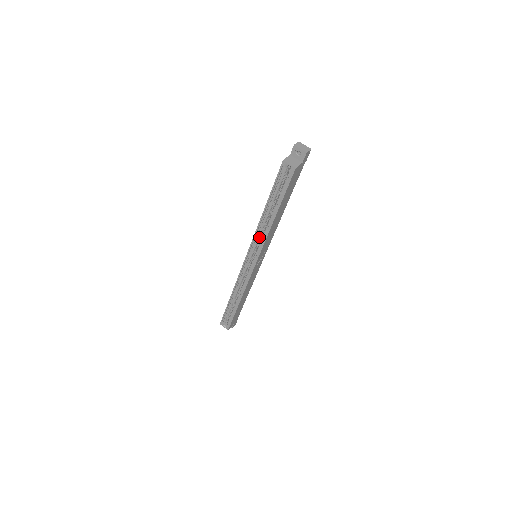
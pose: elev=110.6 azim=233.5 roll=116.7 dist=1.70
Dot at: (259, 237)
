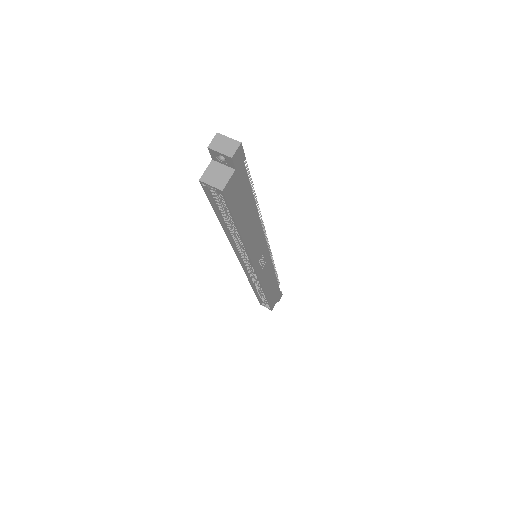
Dot at: (241, 248)
